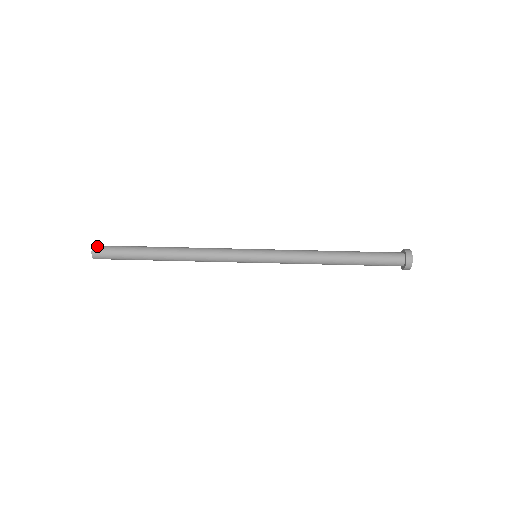
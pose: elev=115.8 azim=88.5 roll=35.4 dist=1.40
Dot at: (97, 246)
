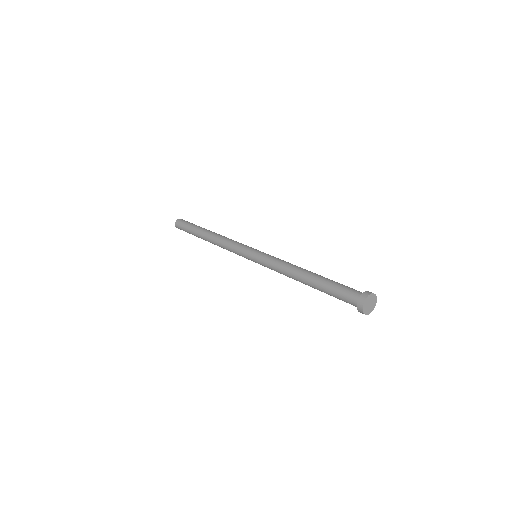
Dot at: (180, 219)
